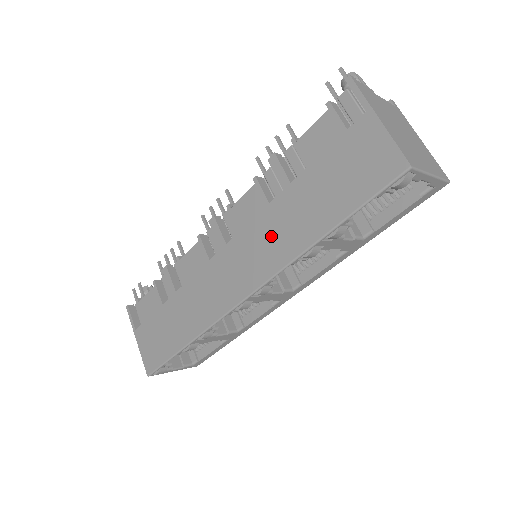
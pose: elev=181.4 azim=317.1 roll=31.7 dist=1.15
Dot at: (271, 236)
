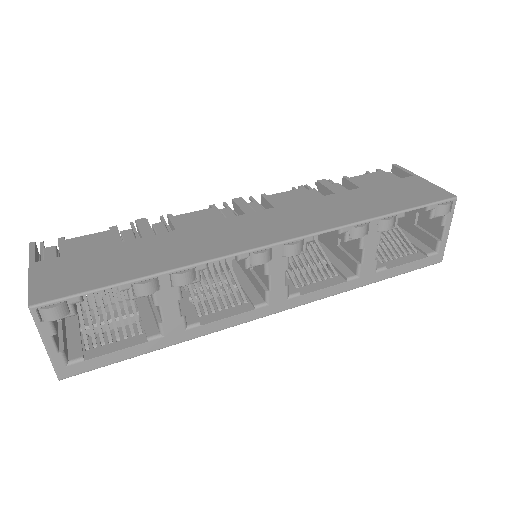
Dot at: (319, 211)
